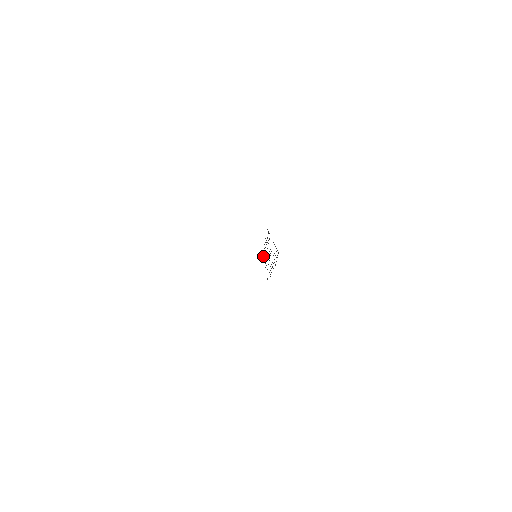
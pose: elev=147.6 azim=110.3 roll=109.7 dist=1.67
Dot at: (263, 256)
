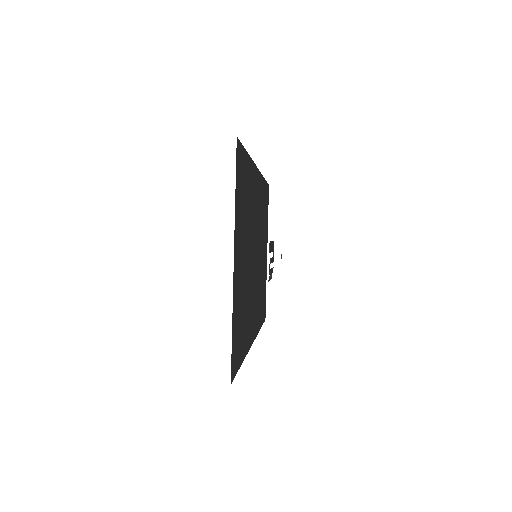
Dot at: (273, 246)
